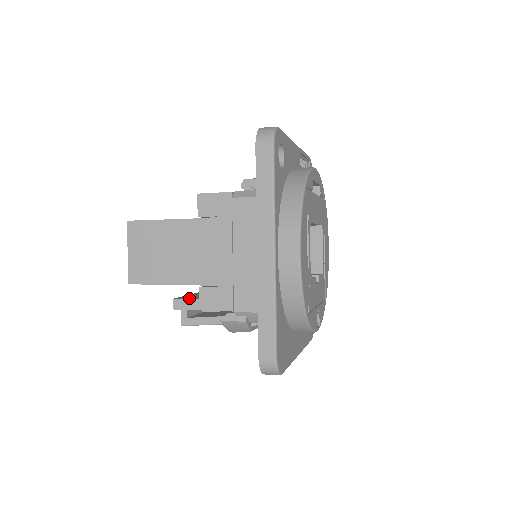
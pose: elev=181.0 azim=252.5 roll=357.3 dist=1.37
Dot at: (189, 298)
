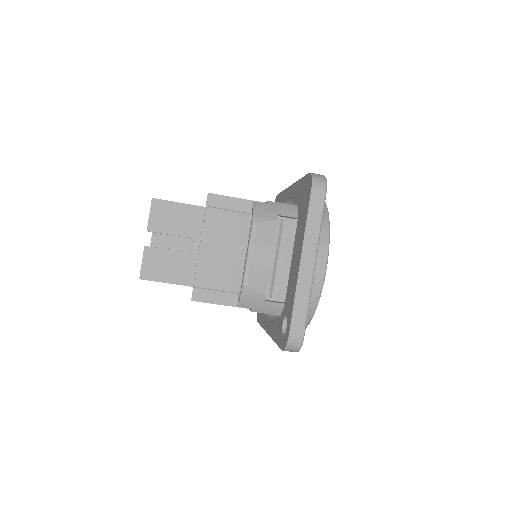
Dot at: occluded
